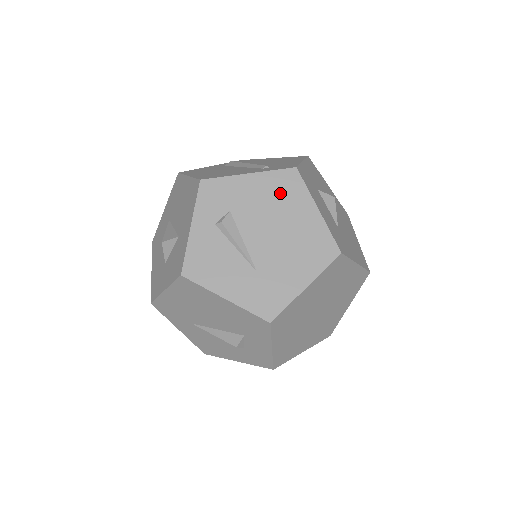
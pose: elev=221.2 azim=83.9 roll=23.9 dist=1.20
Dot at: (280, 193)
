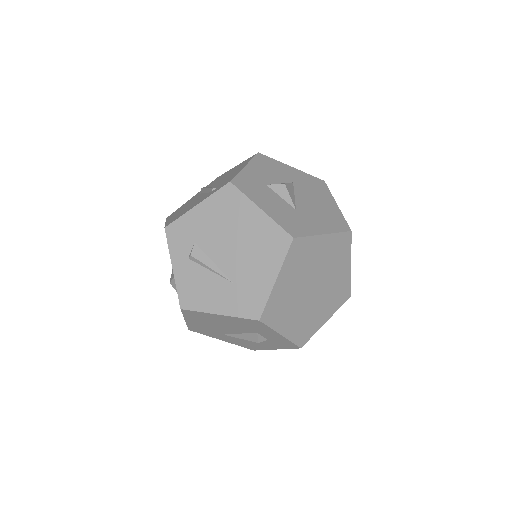
Dot at: (226, 210)
